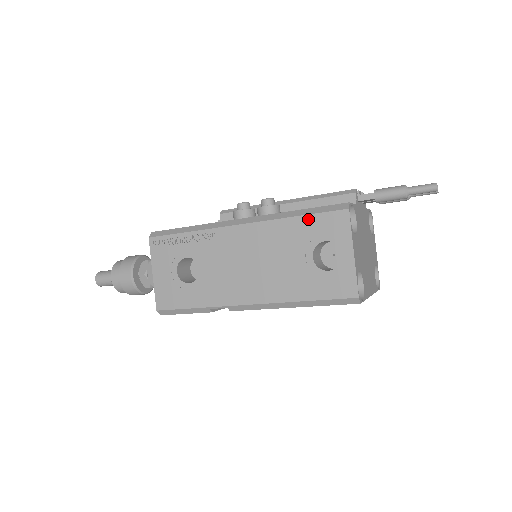
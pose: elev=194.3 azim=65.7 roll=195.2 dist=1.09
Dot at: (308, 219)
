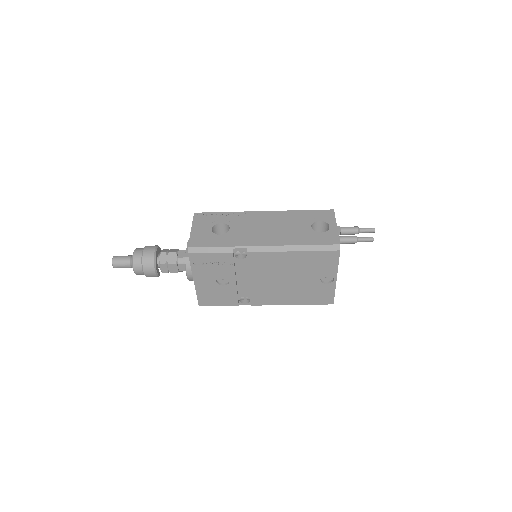
Dot at: (309, 212)
